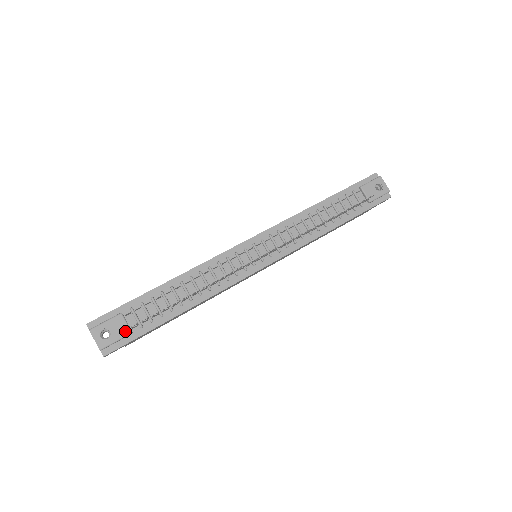
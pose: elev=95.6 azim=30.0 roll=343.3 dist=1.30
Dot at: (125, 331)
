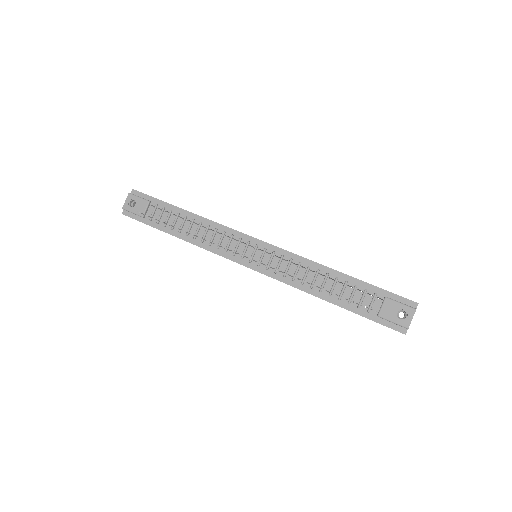
Dot at: (141, 212)
